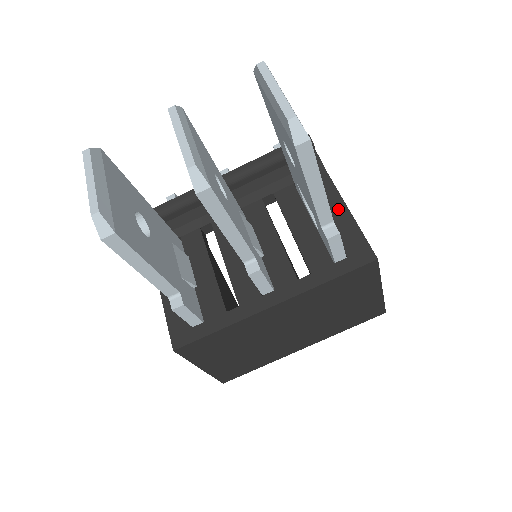
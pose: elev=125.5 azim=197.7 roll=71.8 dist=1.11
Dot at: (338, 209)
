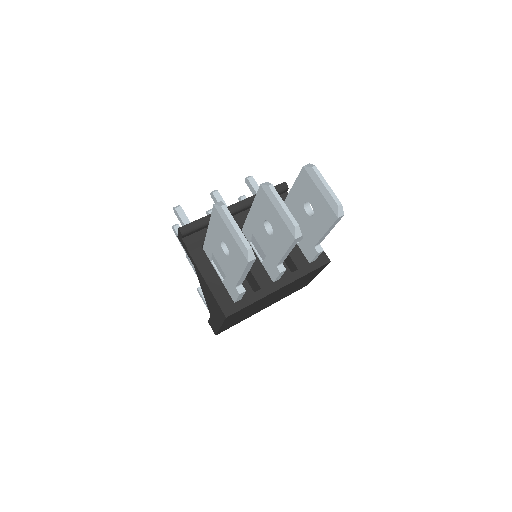
Dot at: occluded
